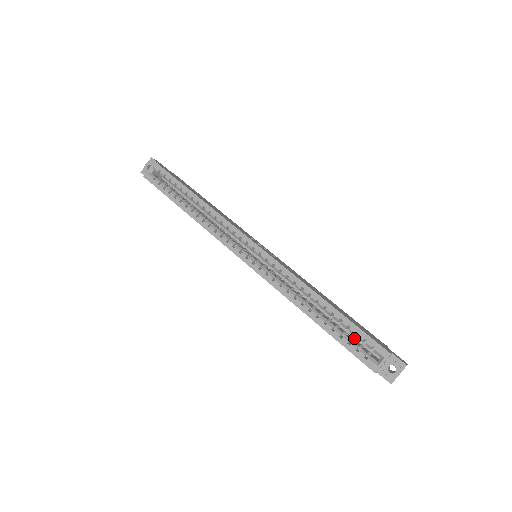
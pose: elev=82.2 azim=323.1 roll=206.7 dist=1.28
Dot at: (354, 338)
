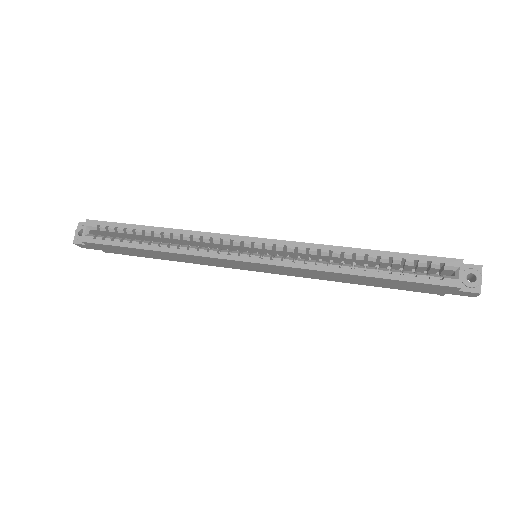
Dot at: occluded
